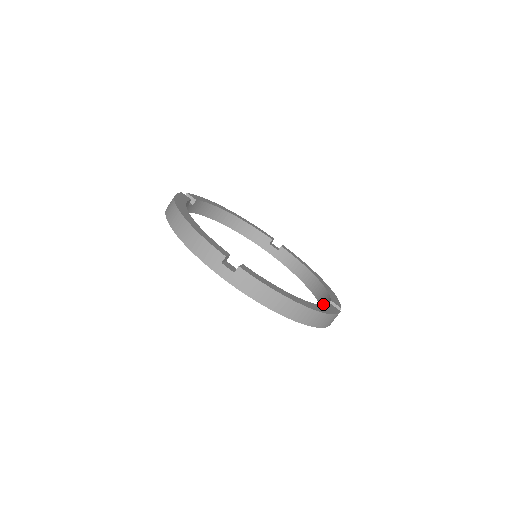
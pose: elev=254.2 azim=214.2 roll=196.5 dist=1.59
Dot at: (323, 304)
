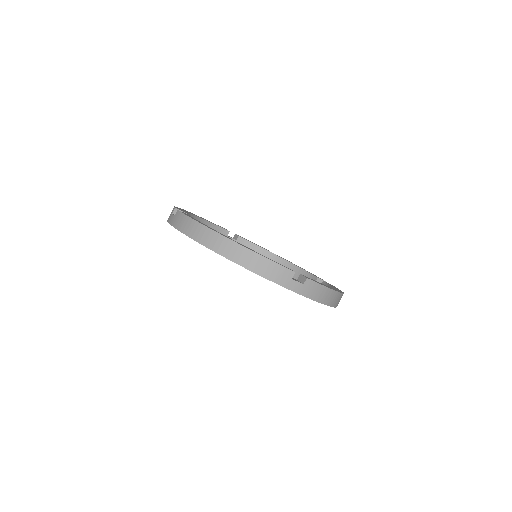
Dot at: occluded
